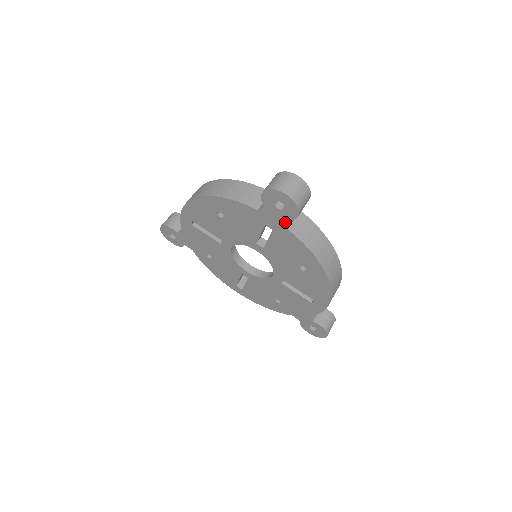
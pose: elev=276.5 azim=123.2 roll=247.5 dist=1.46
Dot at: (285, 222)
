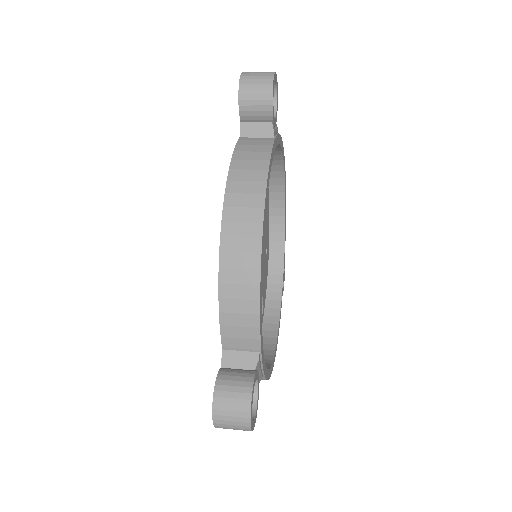
Dot at: occluded
